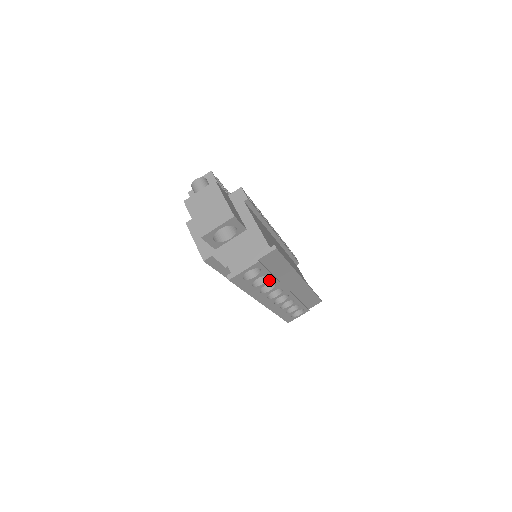
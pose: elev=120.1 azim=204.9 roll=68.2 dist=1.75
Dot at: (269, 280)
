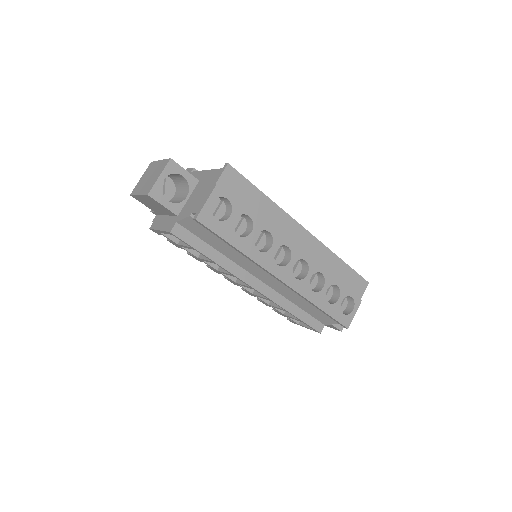
Dot at: (255, 225)
